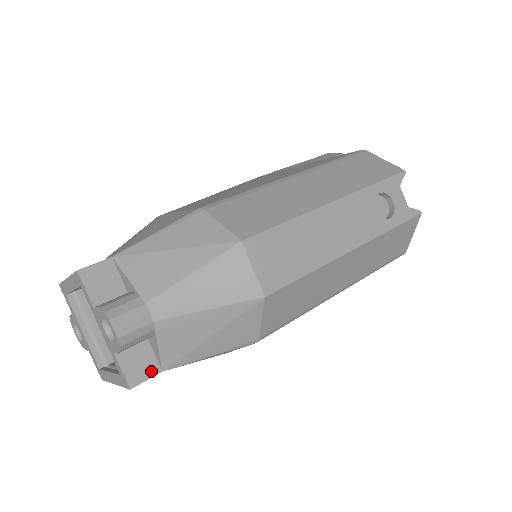
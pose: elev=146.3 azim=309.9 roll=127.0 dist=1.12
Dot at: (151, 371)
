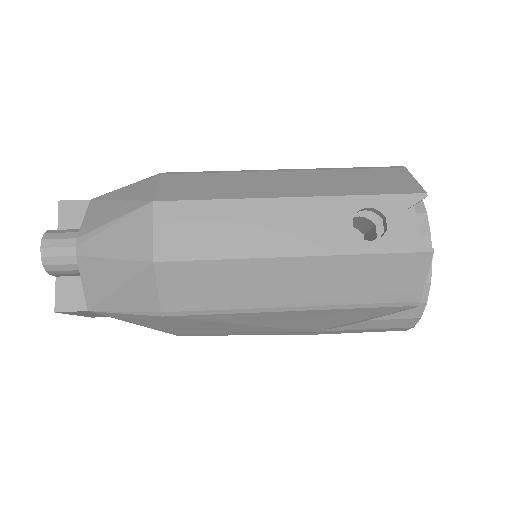
Dot at: (78, 306)
